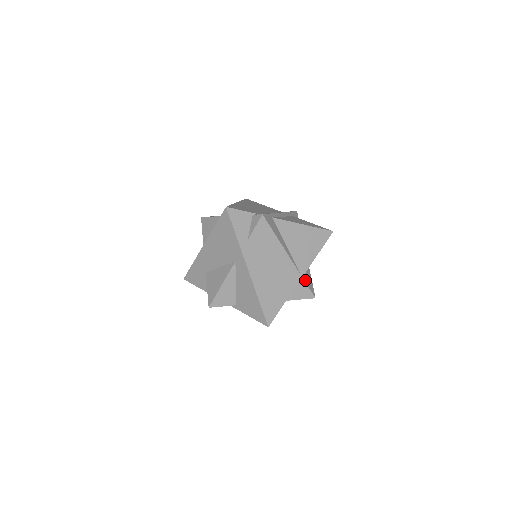
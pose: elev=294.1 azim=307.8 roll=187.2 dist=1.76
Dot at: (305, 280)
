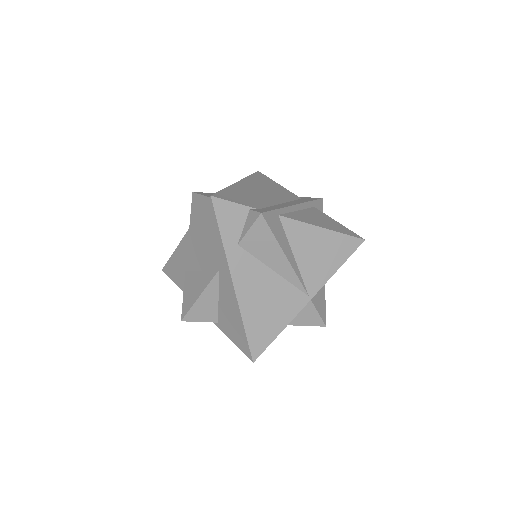
Dot at: (314, 303)
